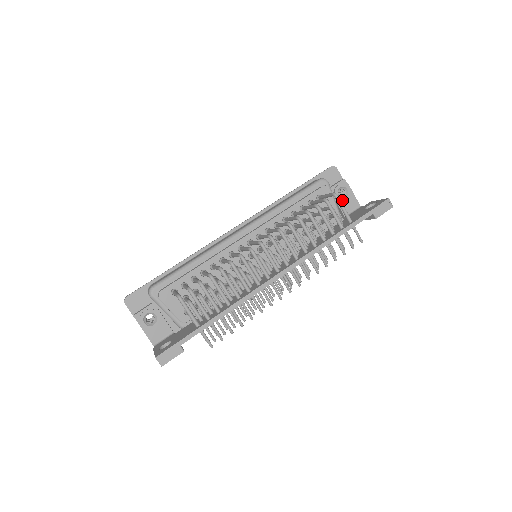
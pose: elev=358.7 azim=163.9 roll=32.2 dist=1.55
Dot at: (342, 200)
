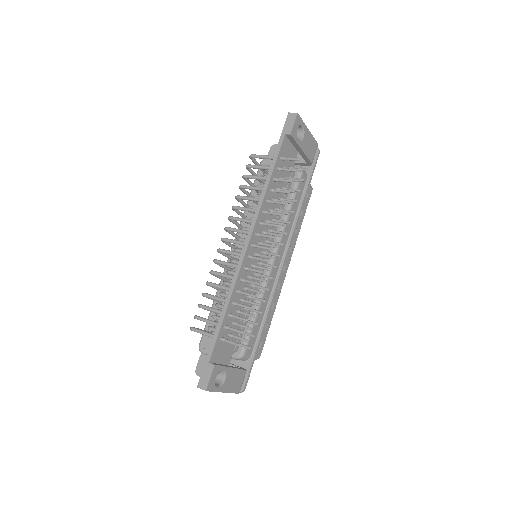
Dot at: occluded
